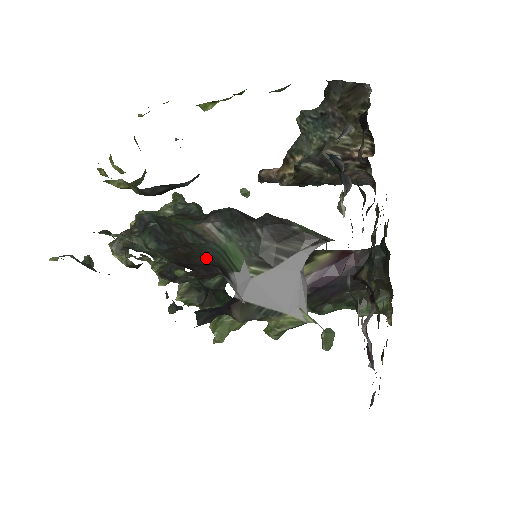
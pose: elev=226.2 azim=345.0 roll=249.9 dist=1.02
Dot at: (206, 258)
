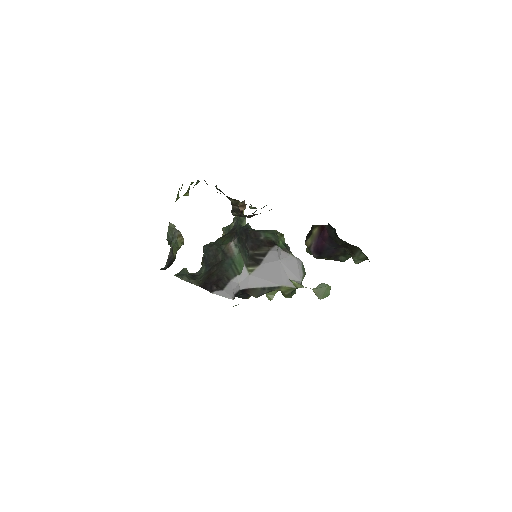
Dot at: (219, 274)
